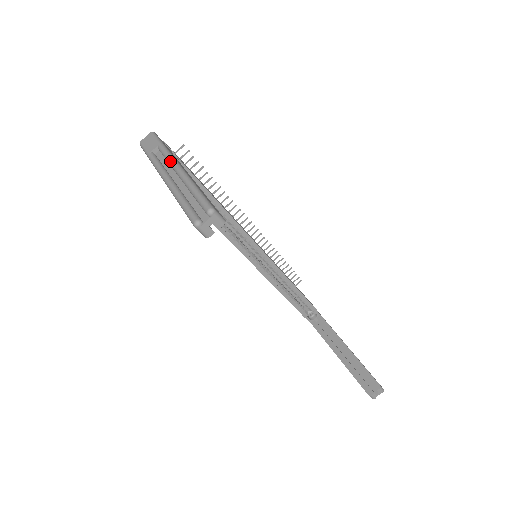
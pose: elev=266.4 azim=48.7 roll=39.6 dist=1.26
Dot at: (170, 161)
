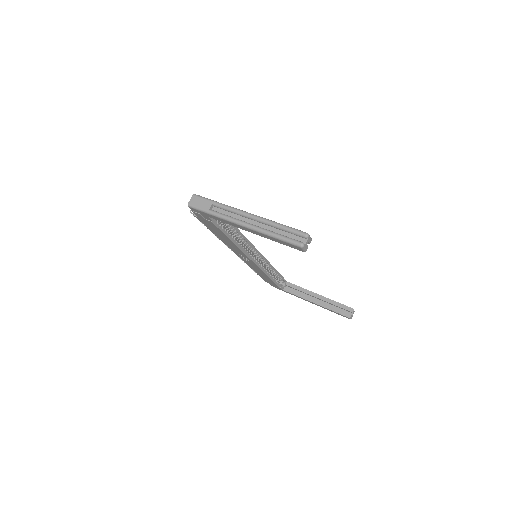
Dot at: (238, 212)
